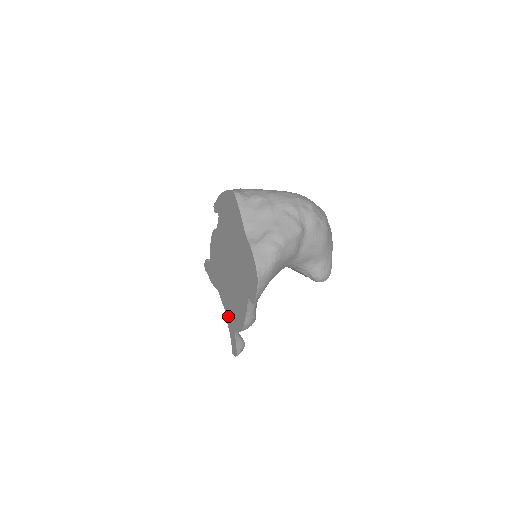
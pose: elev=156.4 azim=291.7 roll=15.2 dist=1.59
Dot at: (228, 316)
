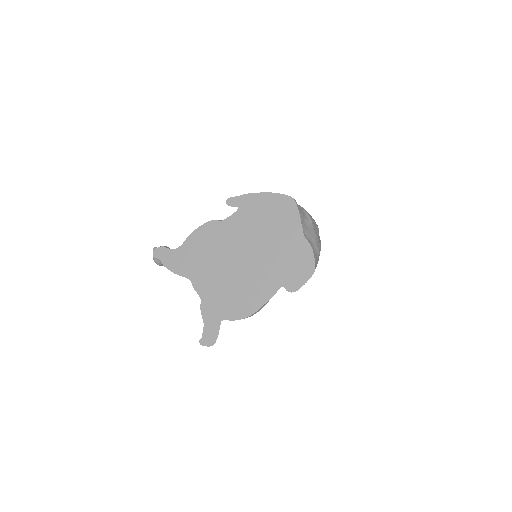
Dot at: (210, 305)
